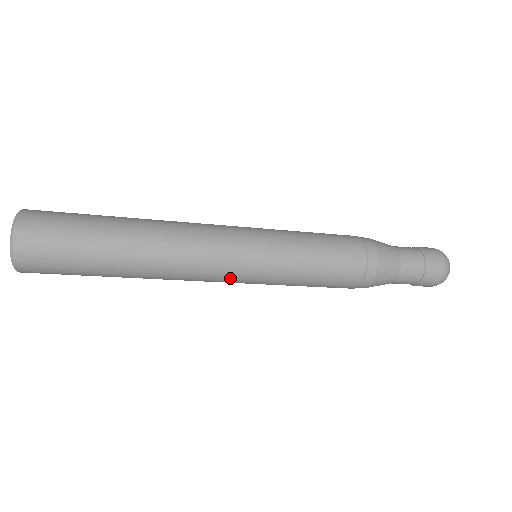
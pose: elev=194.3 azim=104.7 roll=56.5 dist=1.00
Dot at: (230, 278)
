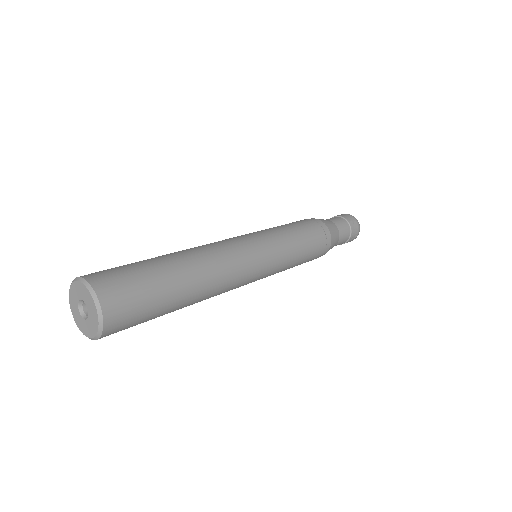
Dot at: (246, 284)
